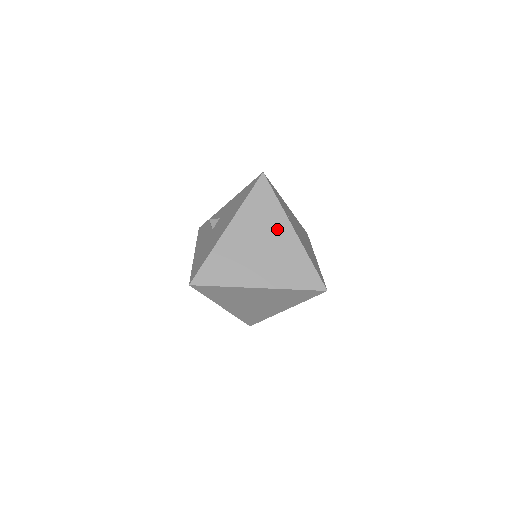
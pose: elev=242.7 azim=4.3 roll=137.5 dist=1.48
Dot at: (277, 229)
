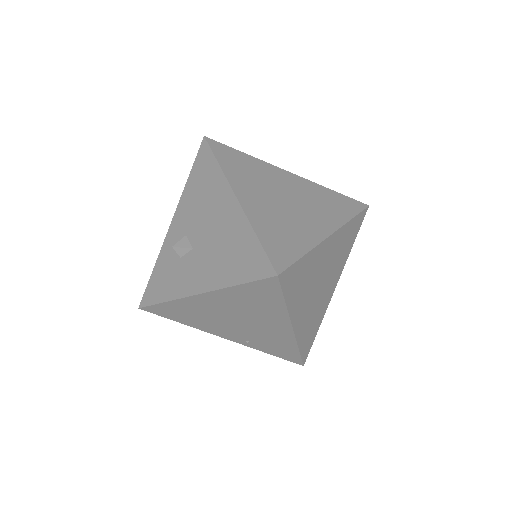
Dot at: (276, 177)
